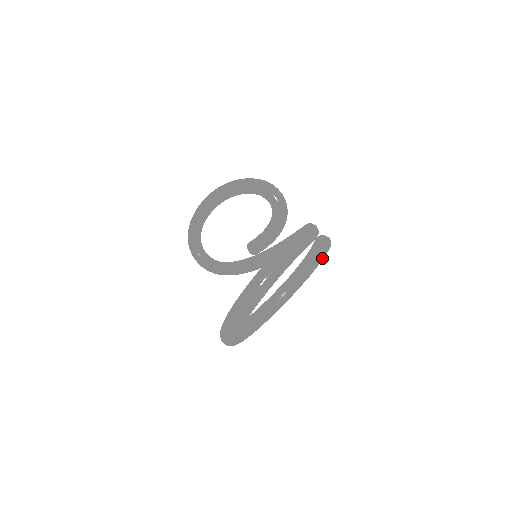
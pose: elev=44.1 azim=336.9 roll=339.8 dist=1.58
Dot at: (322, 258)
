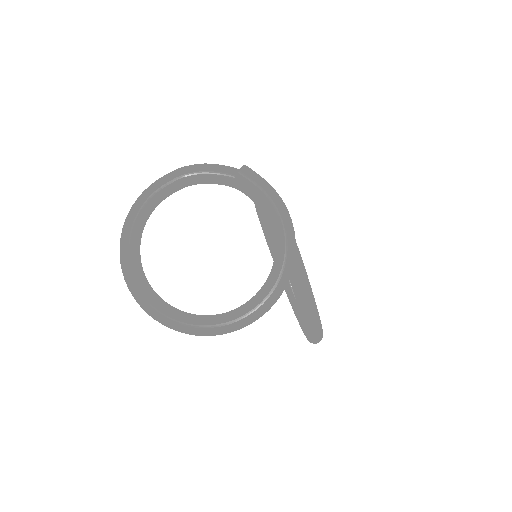
Dot at: (261, 192)
